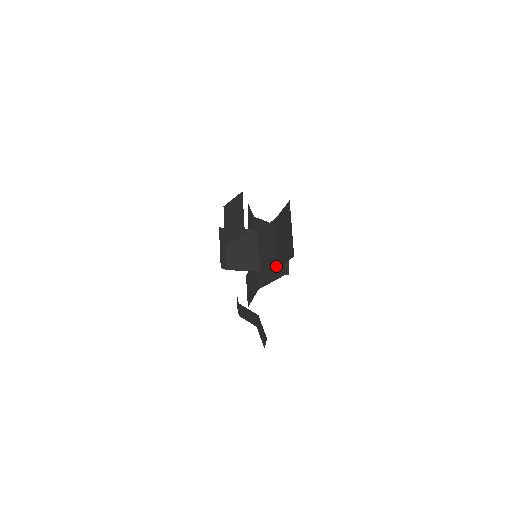
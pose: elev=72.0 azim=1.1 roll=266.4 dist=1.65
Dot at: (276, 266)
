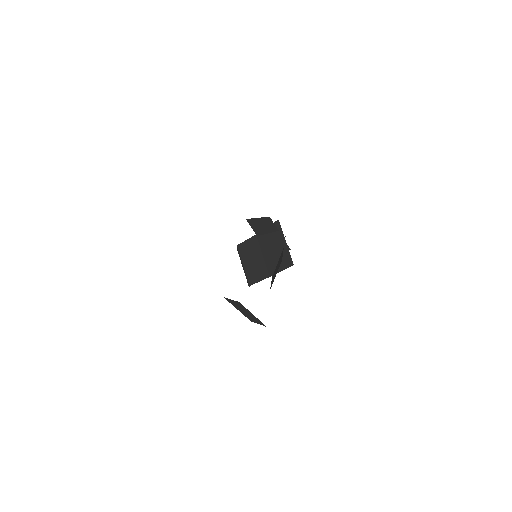
Dot at: occluded
